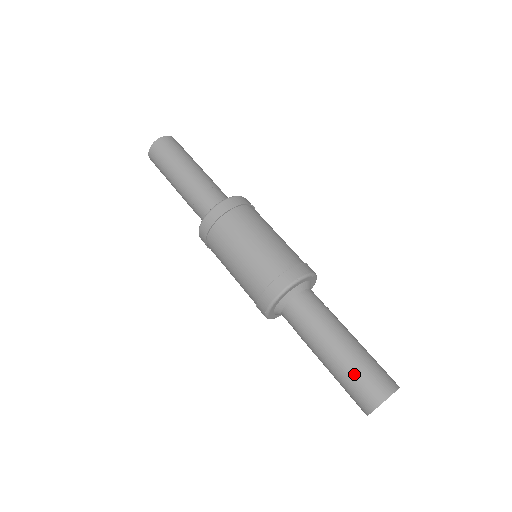
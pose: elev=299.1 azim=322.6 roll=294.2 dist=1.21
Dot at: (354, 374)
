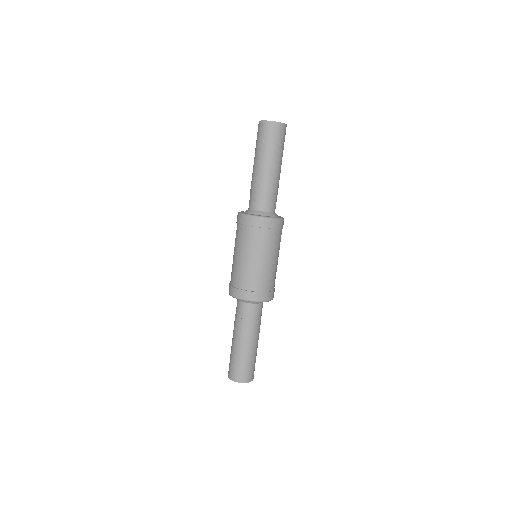
Dot at: (233, 359)
